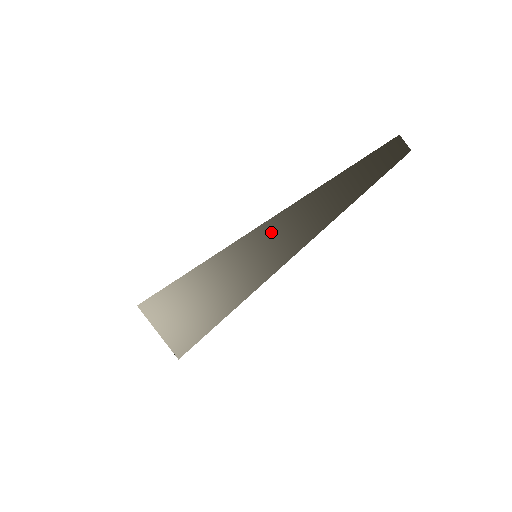
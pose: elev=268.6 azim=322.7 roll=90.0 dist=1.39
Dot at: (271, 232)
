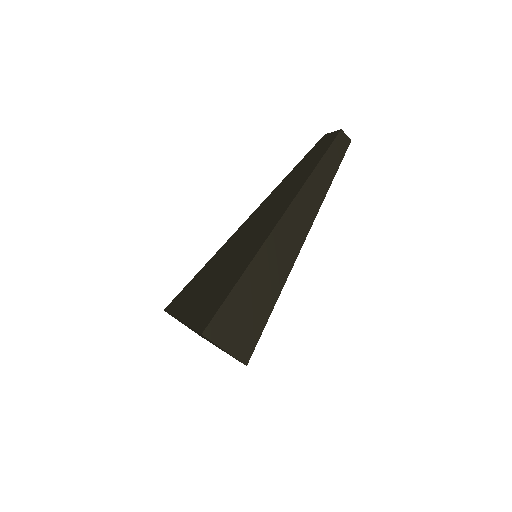
Dot at: (281, 234)
